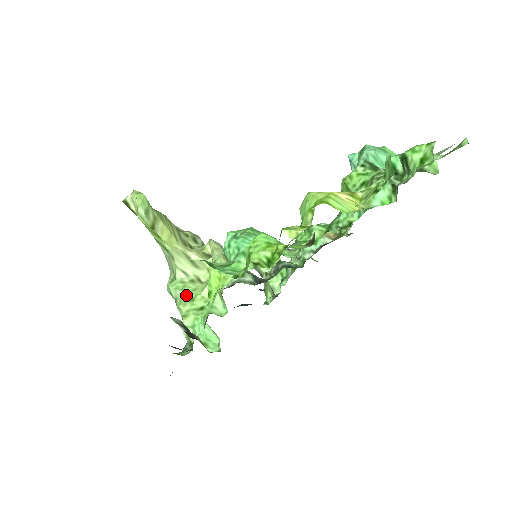
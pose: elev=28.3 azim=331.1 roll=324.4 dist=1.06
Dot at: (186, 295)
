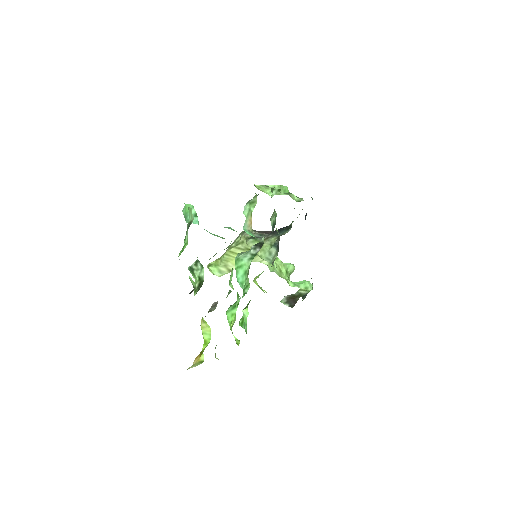
Dot at: (277, 271)
